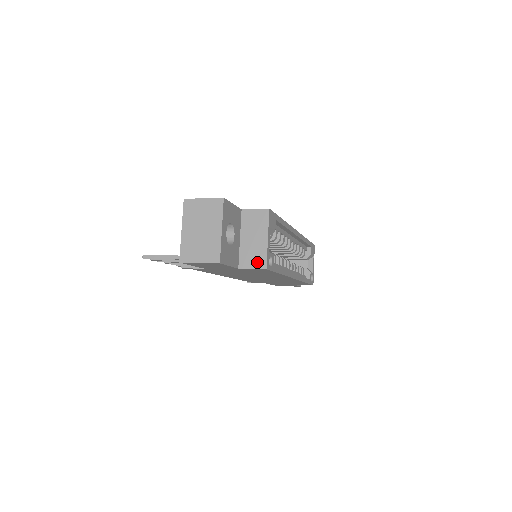
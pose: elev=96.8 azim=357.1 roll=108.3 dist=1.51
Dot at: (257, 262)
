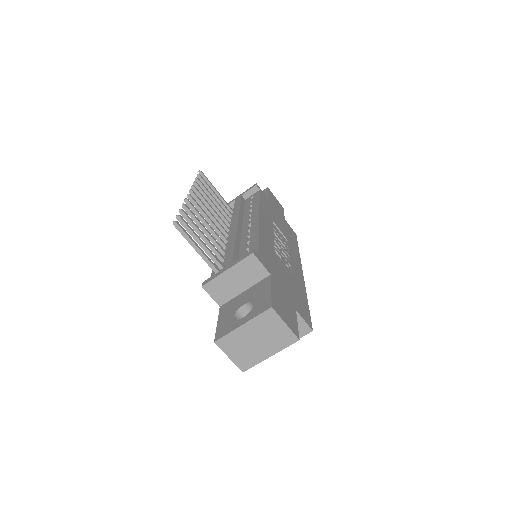
Dot at: occluded
